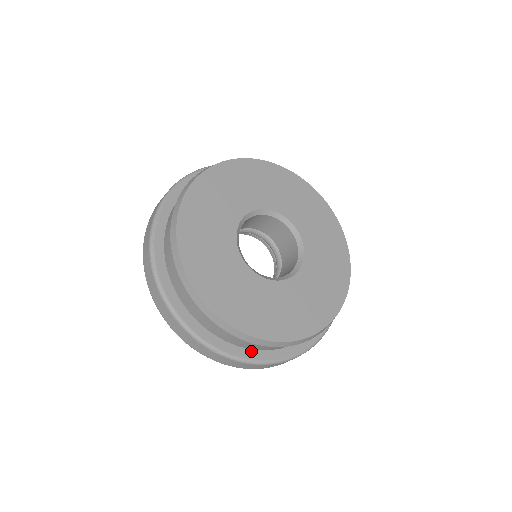
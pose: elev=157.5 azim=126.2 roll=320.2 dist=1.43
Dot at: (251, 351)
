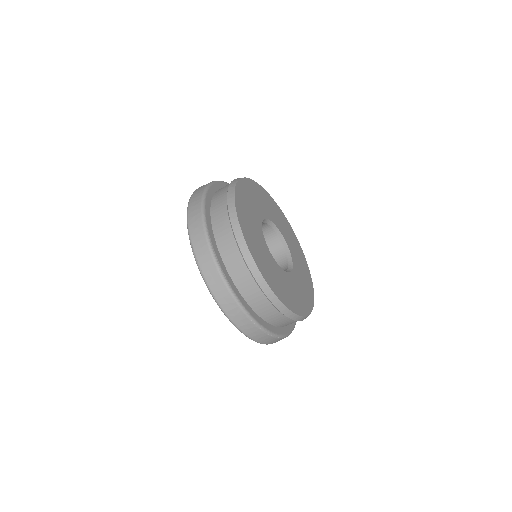
Dot at: (287, 327)
